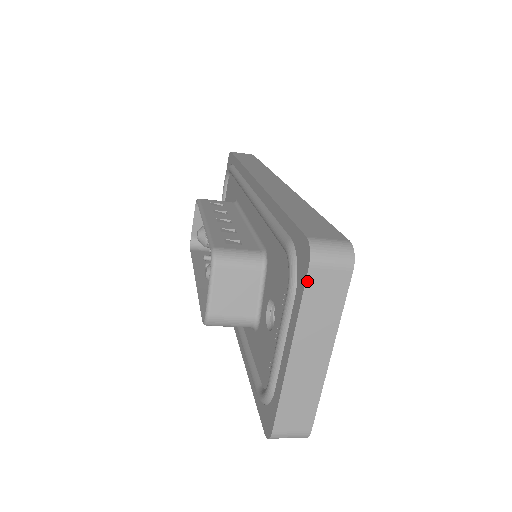
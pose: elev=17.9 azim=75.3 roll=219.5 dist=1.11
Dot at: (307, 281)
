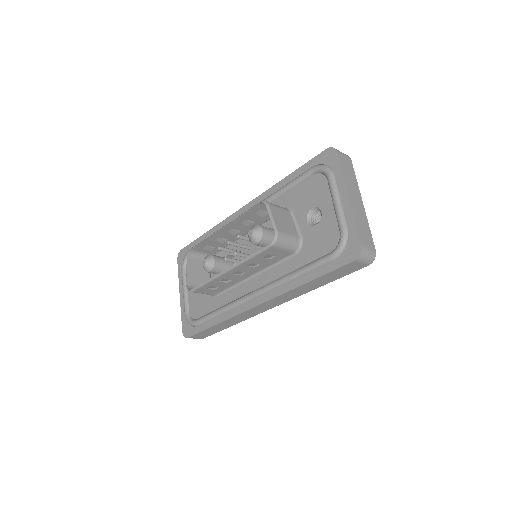
Dot at: (339, 159)
